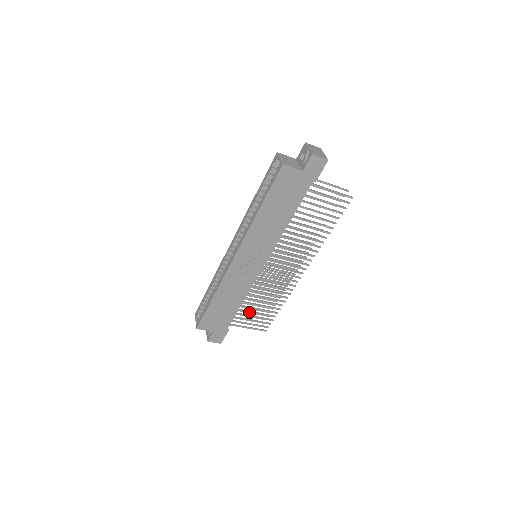
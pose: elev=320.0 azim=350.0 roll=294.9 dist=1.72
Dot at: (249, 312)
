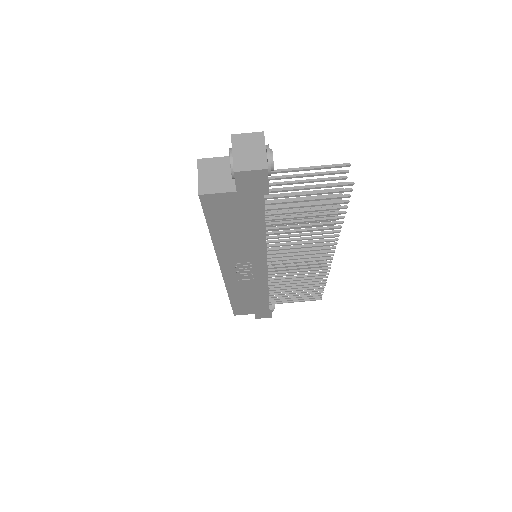
Dot at: (286, 294)
